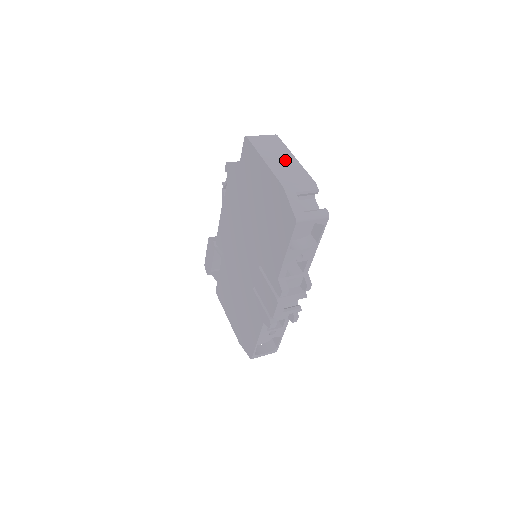
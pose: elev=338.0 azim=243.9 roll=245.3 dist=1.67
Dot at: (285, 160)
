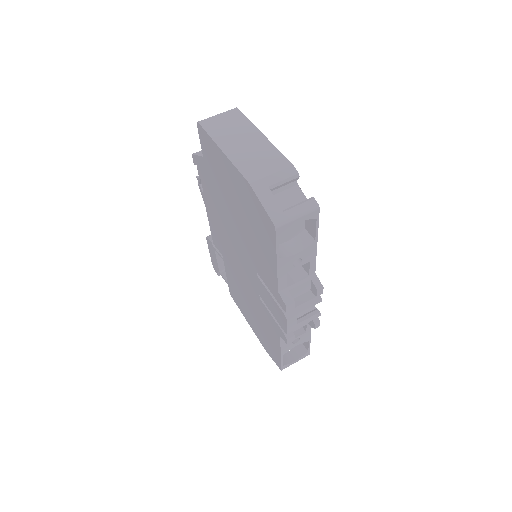
Dot at: (250, 142)
